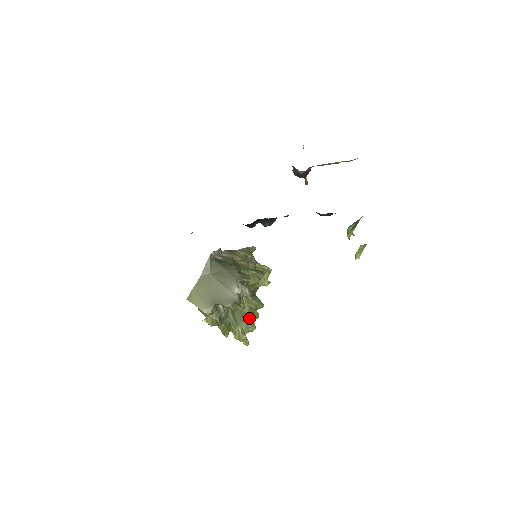
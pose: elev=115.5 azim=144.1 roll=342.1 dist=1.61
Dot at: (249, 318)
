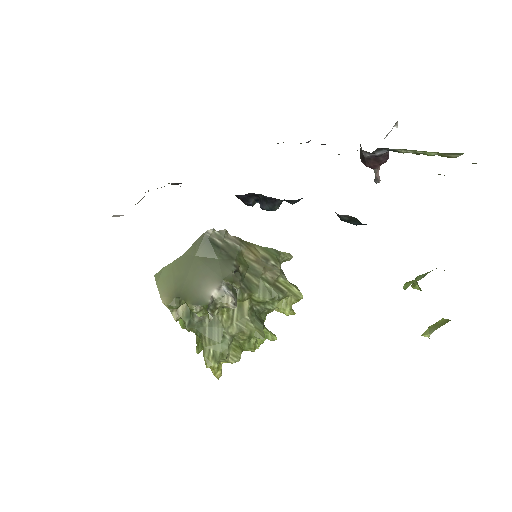
Dot at: (237, 343)
